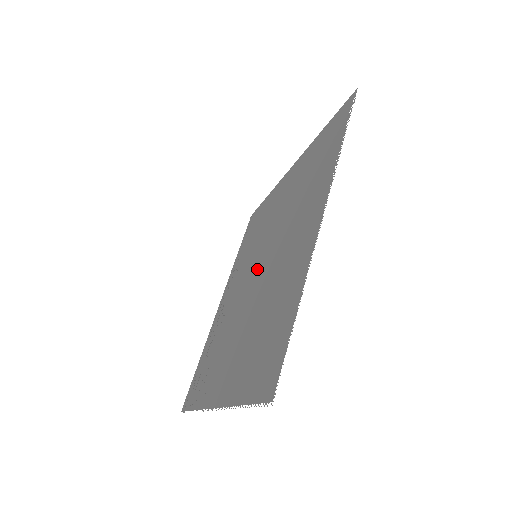
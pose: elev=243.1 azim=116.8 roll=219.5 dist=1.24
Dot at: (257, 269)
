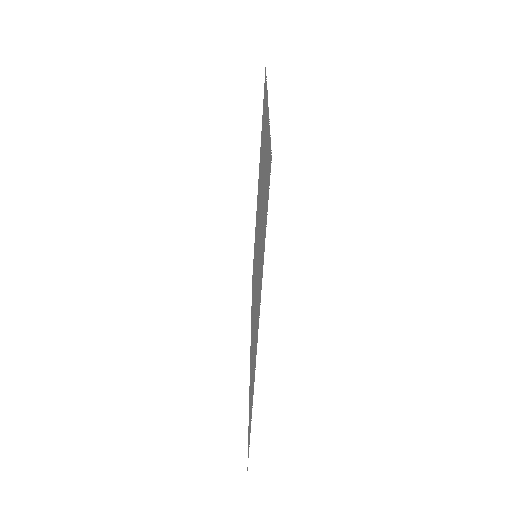
Dot at: occluded
